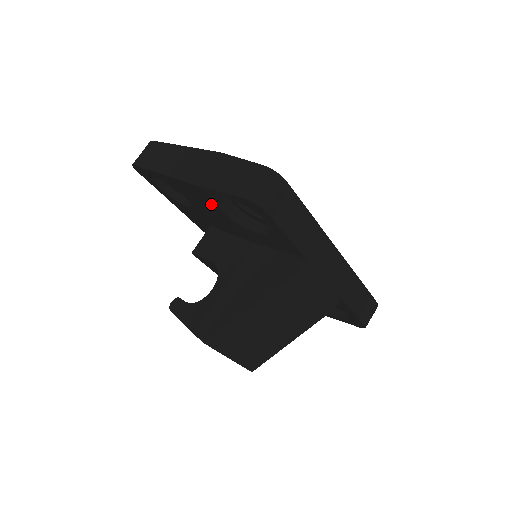
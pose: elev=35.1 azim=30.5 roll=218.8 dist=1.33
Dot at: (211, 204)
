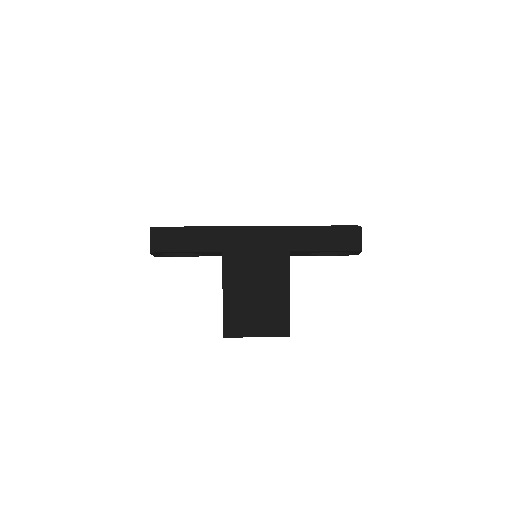
Dot at: occluded
